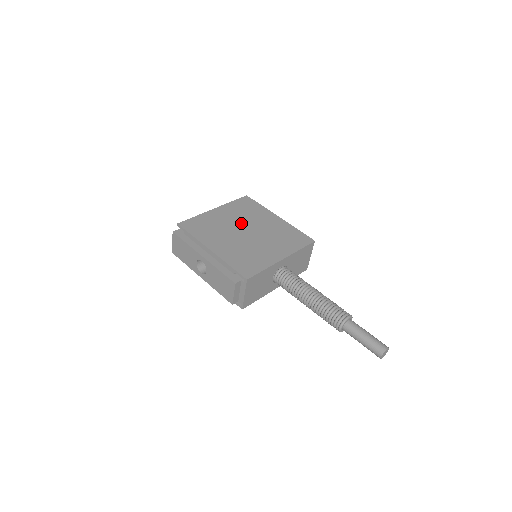
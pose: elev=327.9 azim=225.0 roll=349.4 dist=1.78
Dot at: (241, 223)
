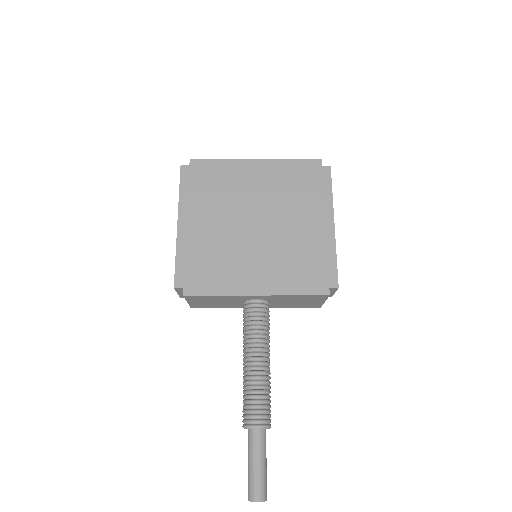
Dot at: (265, 204)
